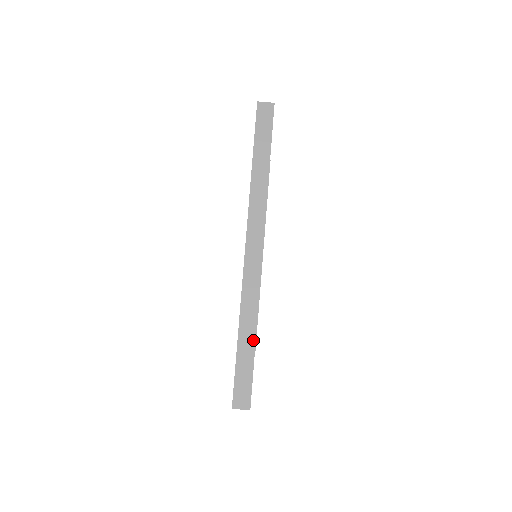
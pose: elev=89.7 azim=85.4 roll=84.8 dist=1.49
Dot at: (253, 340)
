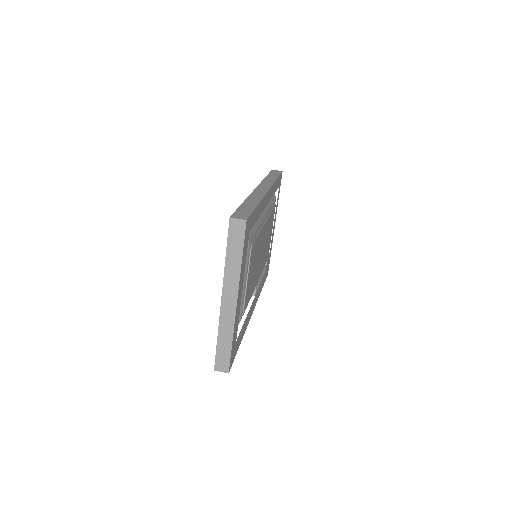
Dot at: (256, 204)
